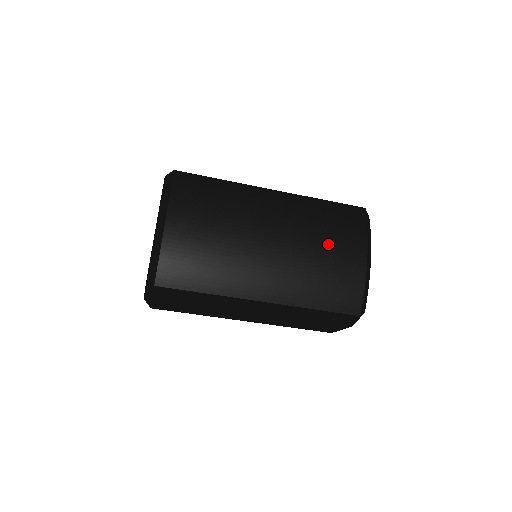
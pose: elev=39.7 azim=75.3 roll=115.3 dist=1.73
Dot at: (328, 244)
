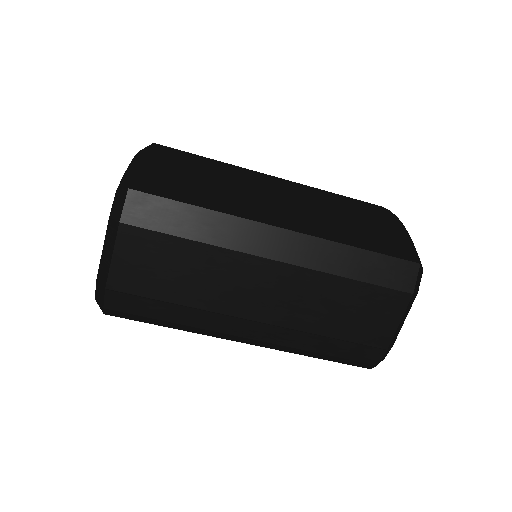
Dot at: (347, 202)
